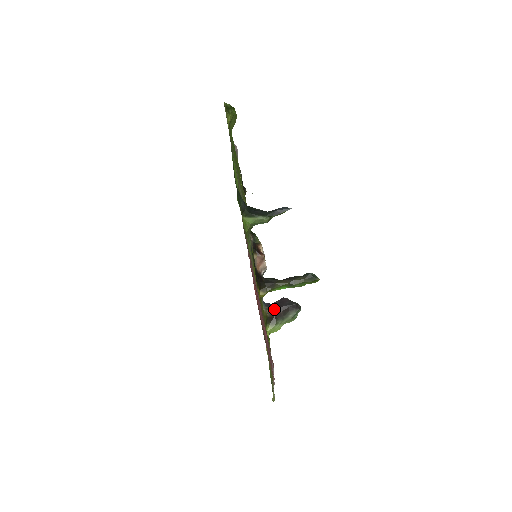
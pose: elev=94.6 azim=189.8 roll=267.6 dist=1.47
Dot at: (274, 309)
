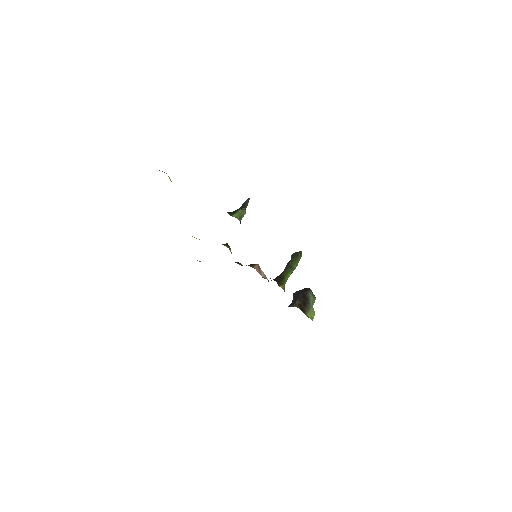
Dot at: (297, 303)
